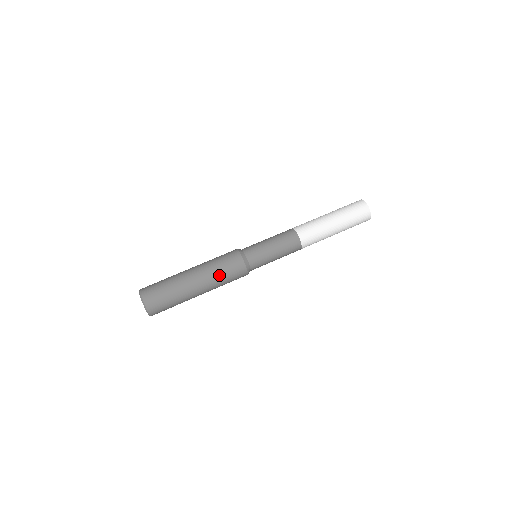
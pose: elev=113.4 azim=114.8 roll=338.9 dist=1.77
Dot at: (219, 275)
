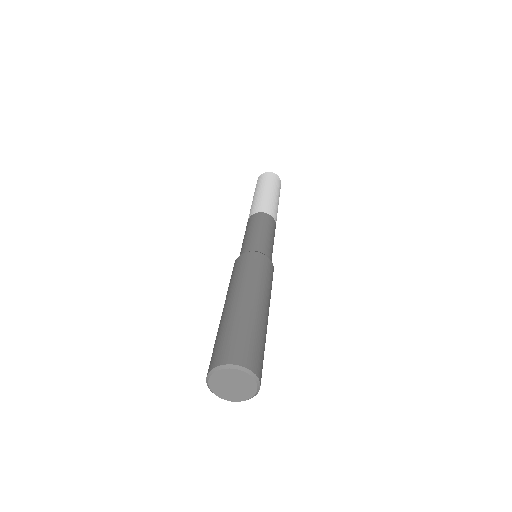
Dot at: (256, 277)
